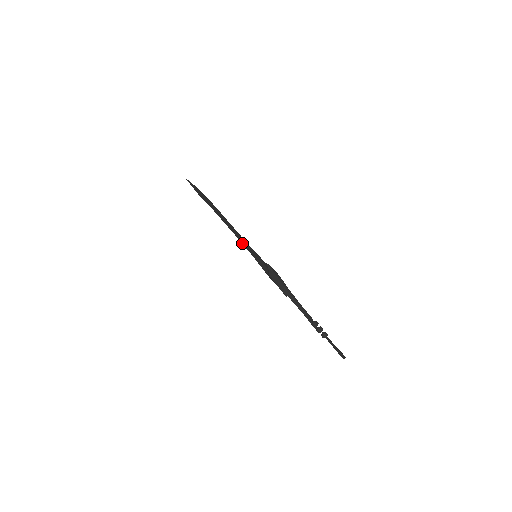
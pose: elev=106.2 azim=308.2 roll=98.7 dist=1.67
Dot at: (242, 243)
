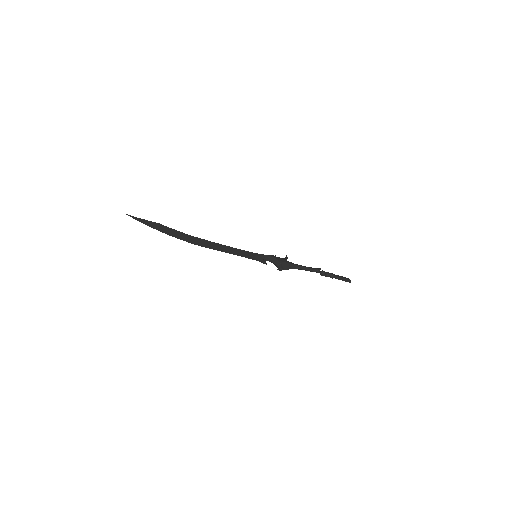
Dot at: occluded
